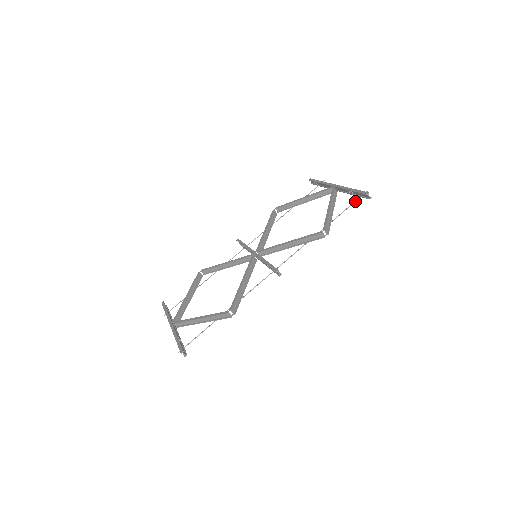
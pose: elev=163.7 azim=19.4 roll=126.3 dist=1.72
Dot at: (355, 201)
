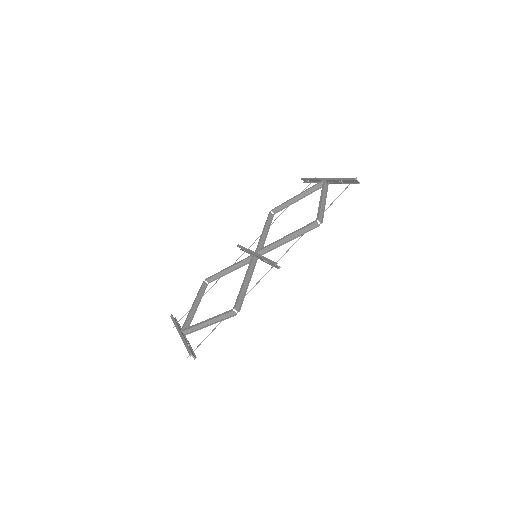
Dot at: (345, 188)
